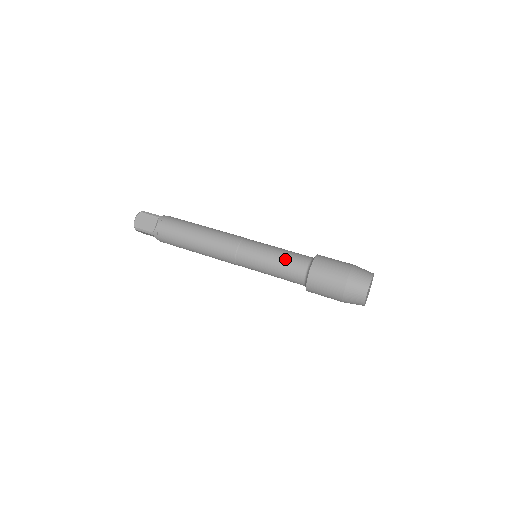
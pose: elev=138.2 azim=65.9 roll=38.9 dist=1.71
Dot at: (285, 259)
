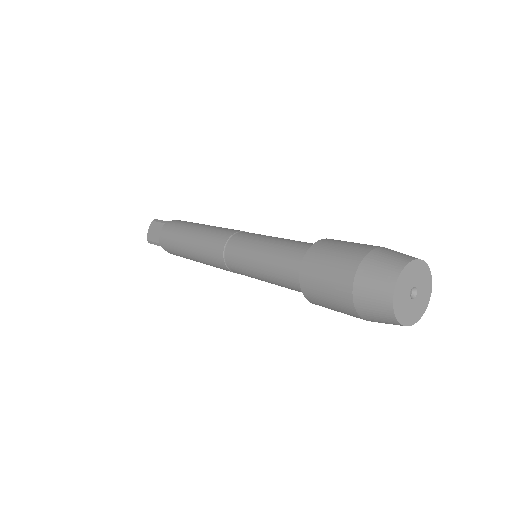
Dot at: (275, 253)
